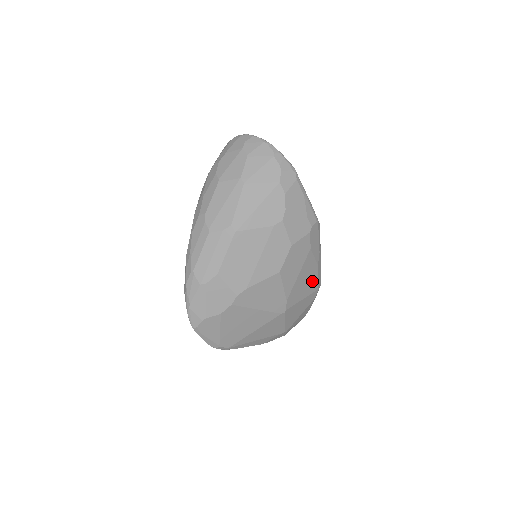
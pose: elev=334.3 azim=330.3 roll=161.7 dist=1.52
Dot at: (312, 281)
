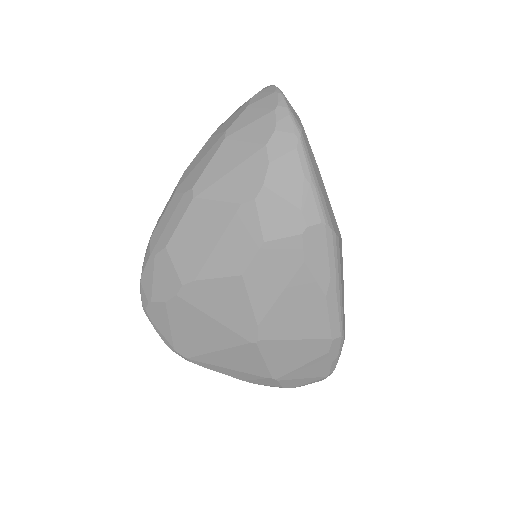
Dot at: (315, 319)
